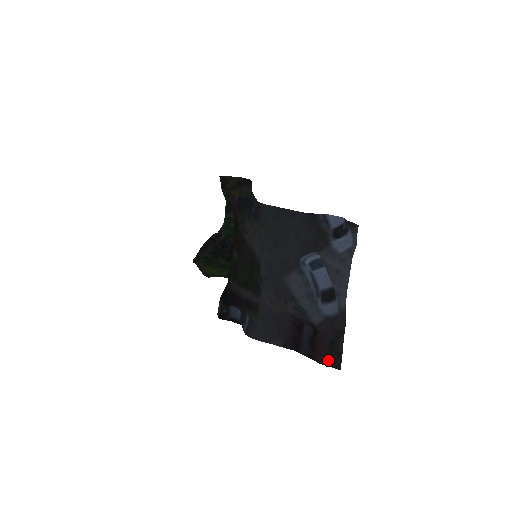
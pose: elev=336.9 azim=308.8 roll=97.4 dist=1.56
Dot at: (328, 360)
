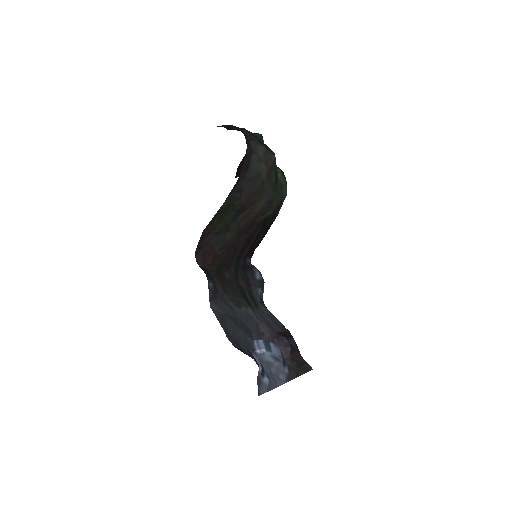
Dot at: (303, 362)
